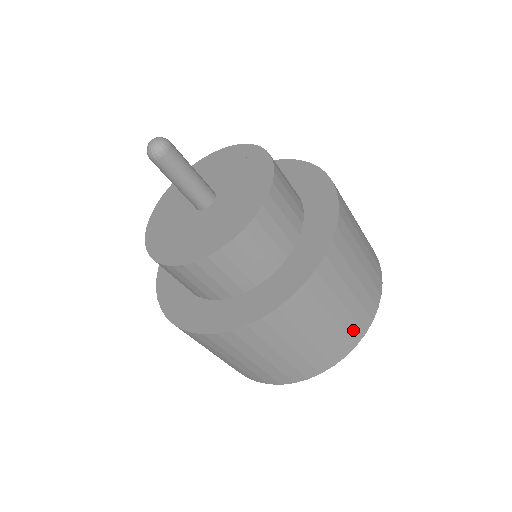
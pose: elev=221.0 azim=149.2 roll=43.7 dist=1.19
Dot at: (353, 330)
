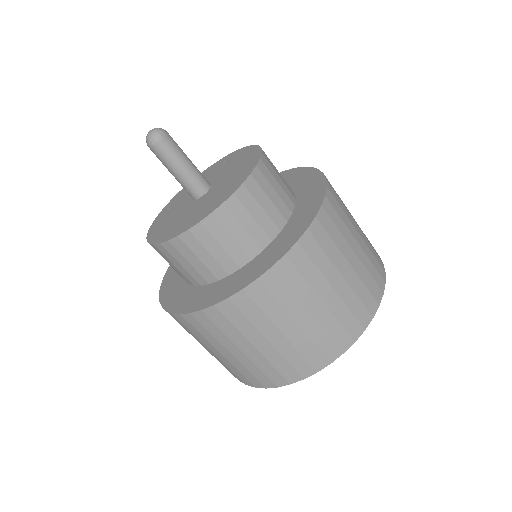
Dot at: (298, 362)
